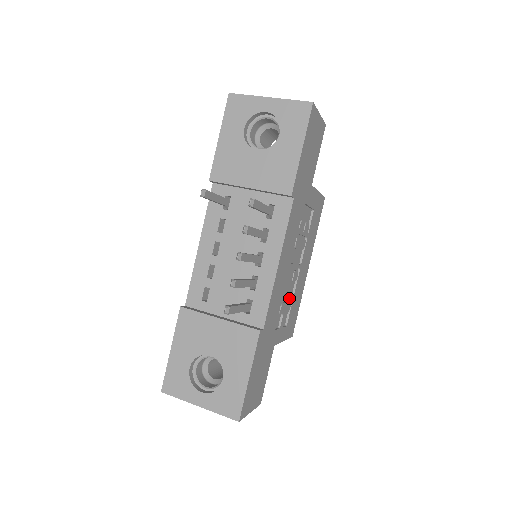
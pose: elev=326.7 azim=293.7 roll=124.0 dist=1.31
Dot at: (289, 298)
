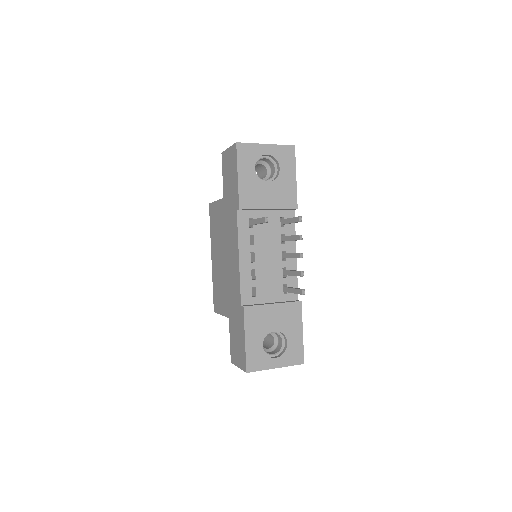
Dot at: occluded
